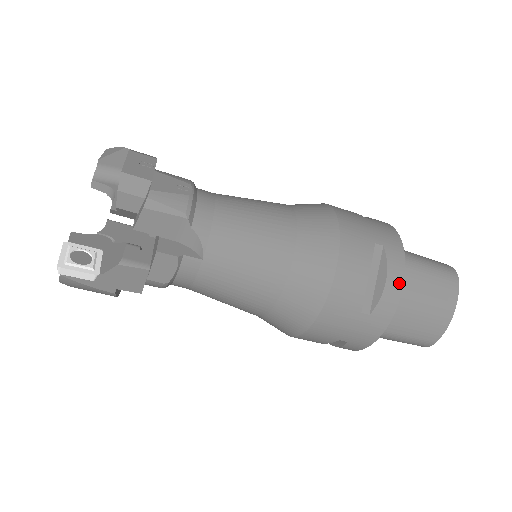
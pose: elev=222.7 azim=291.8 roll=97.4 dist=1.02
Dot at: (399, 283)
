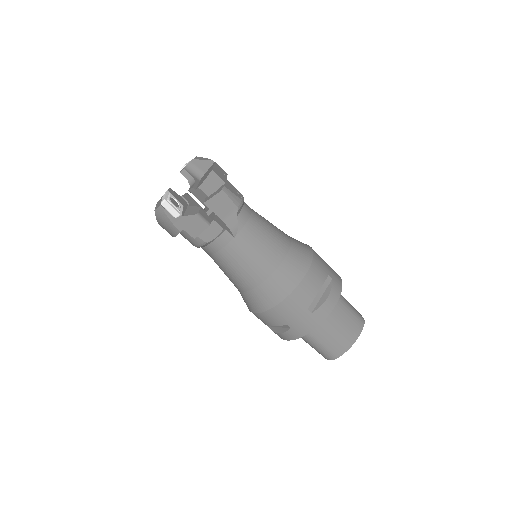
Dot at: (334, 302)
